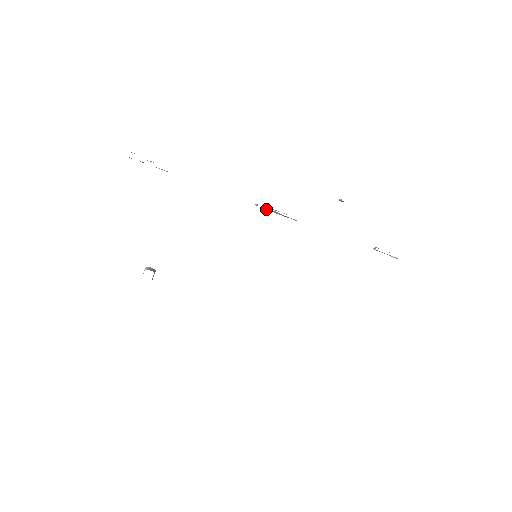
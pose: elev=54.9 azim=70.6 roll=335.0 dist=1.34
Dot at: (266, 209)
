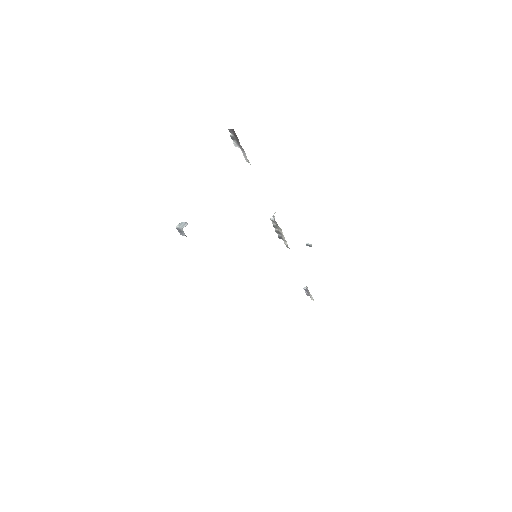
Dot at: (277, 225)
